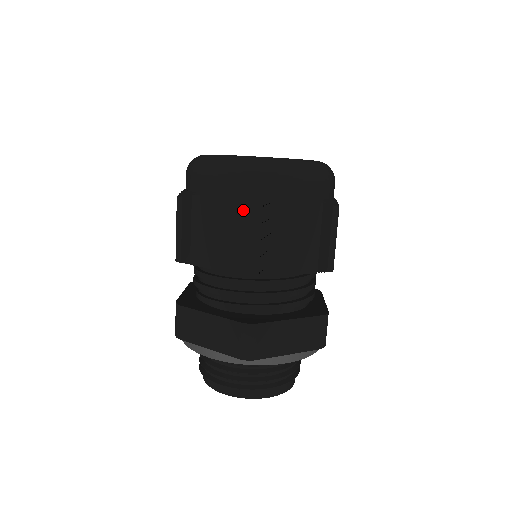
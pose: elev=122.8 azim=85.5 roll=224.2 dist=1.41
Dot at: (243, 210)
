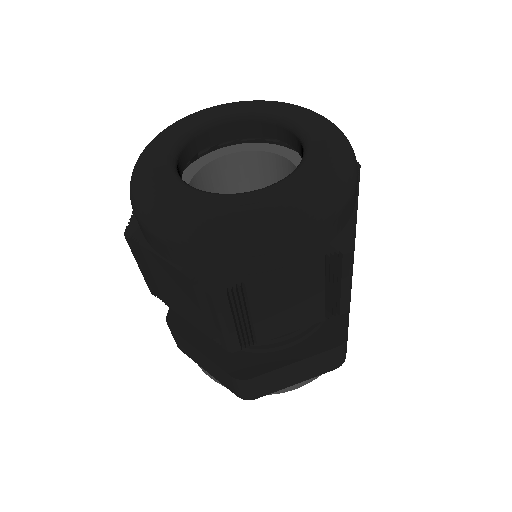
Dot at: (334, 262)
